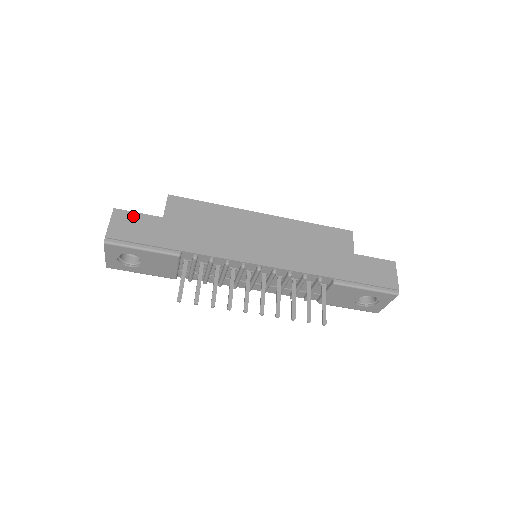
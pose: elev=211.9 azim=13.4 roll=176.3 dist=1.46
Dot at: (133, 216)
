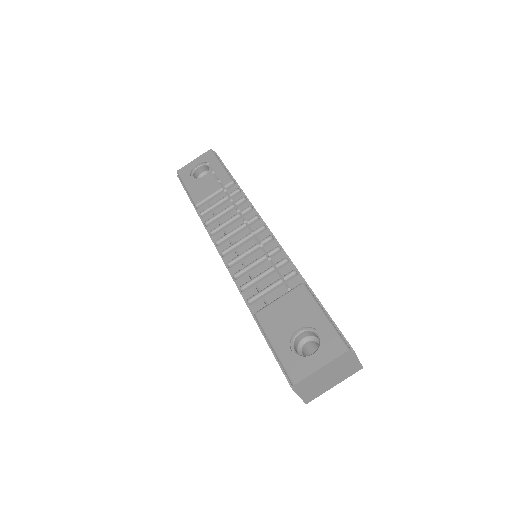
Dot at: occluded
